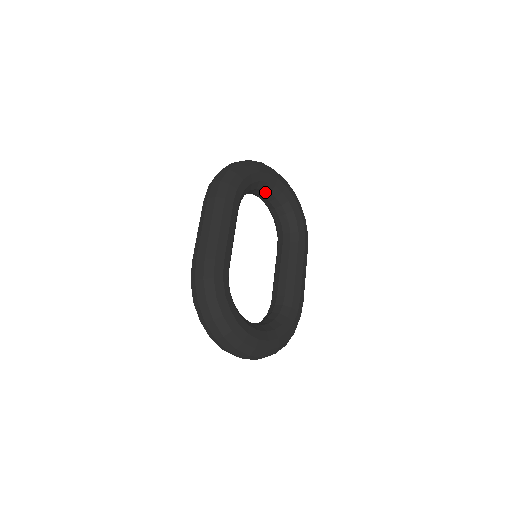
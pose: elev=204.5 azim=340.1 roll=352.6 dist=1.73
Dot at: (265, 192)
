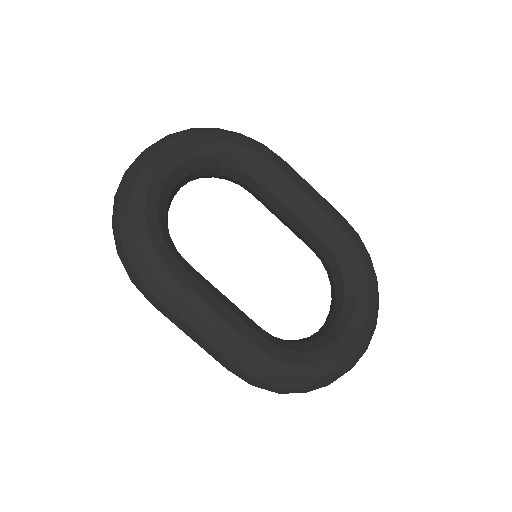
Dot at: (176, 187)
